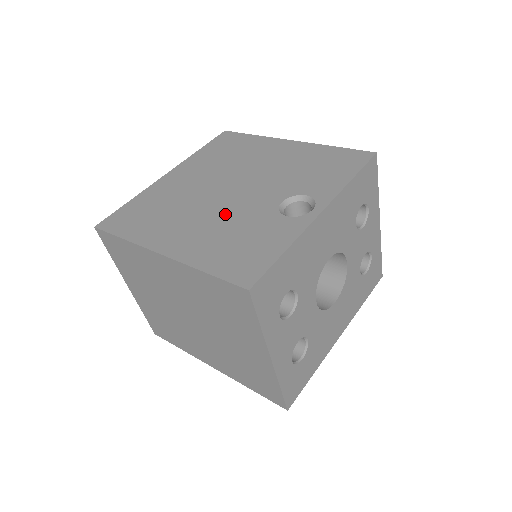
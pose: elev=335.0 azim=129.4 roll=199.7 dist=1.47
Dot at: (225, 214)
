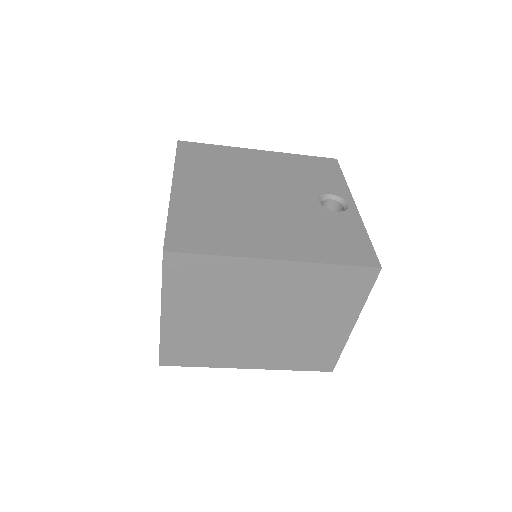
Dot at: (288, 217)
